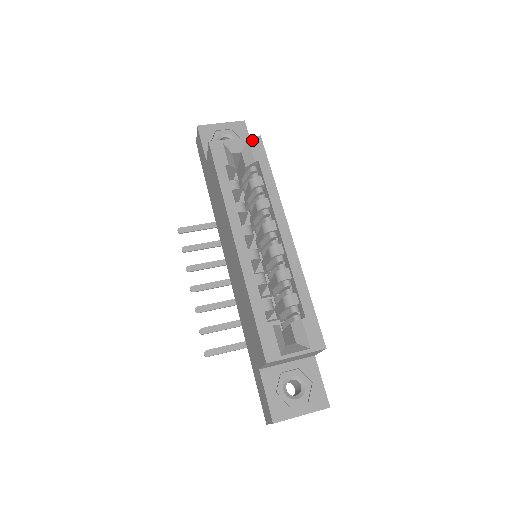
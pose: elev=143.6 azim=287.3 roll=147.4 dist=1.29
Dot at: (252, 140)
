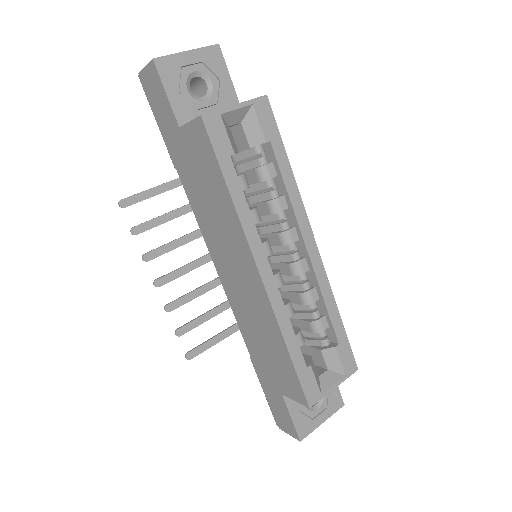
Dot at: (258, 104)
